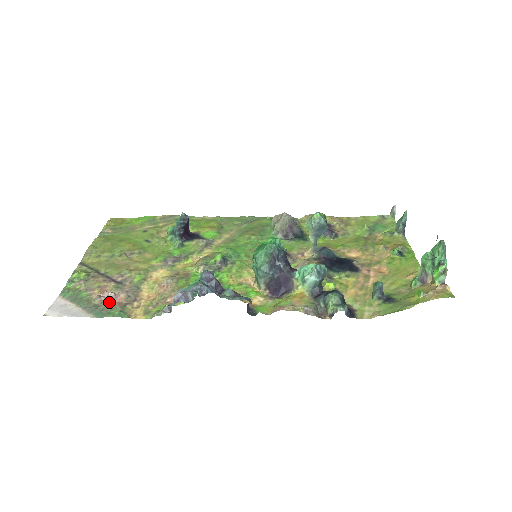
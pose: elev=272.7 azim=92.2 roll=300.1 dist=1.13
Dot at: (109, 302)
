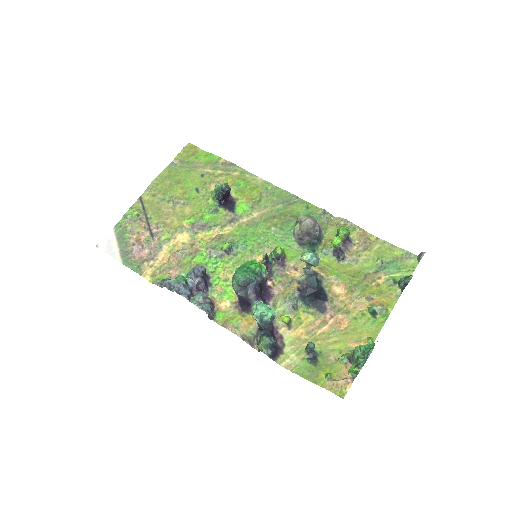
Dot at: (136, 253)
